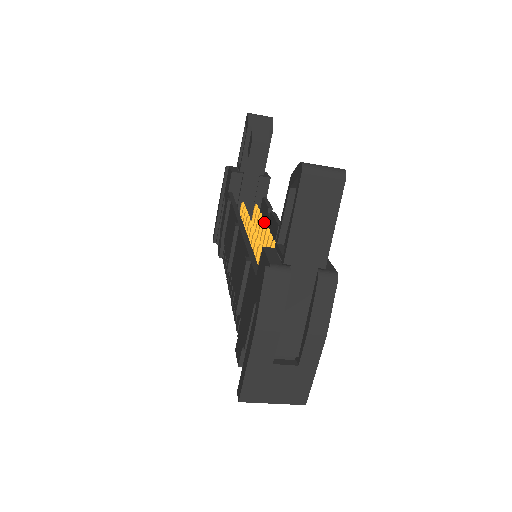
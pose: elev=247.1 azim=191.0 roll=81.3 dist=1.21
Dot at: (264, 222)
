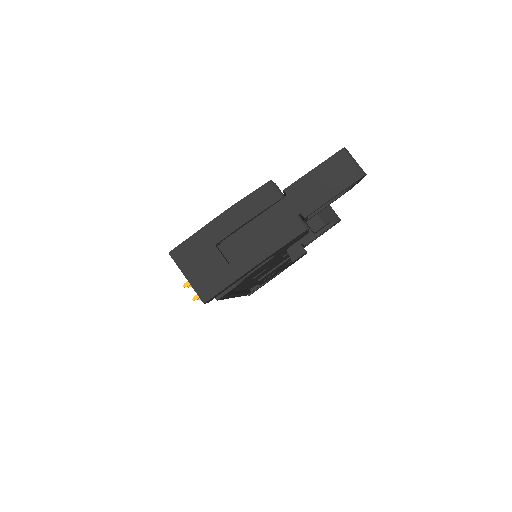
Dot at: occluded
